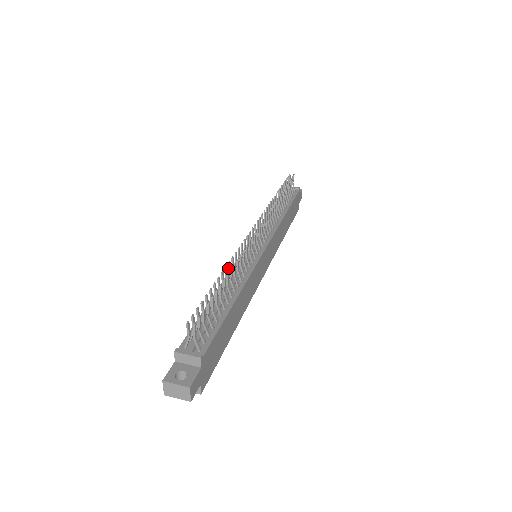
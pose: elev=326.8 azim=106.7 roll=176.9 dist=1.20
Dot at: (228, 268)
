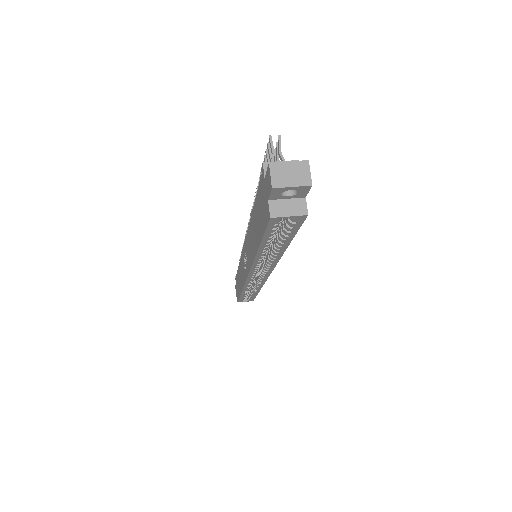
Dot at: occluded
